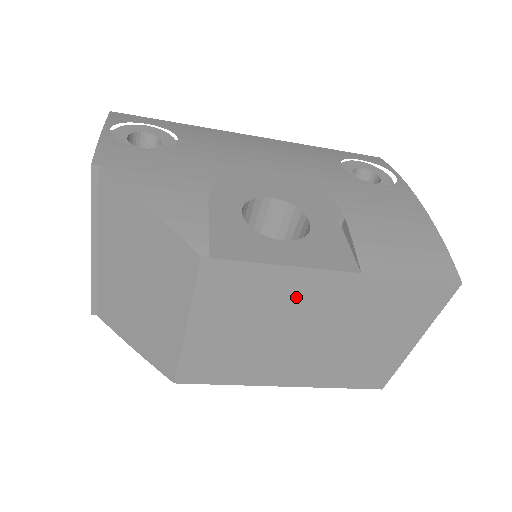
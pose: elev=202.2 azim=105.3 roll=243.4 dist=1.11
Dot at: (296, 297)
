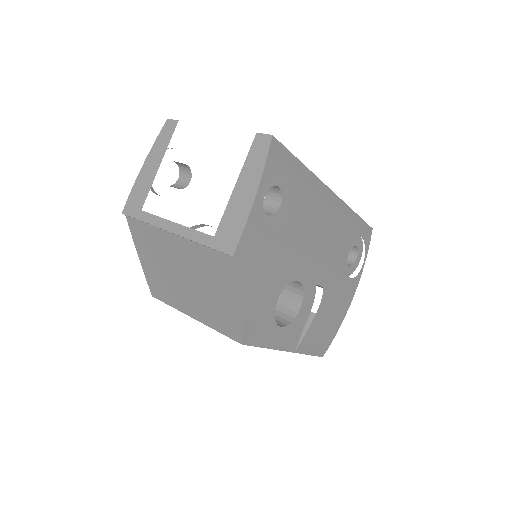
Dot at: occluded
